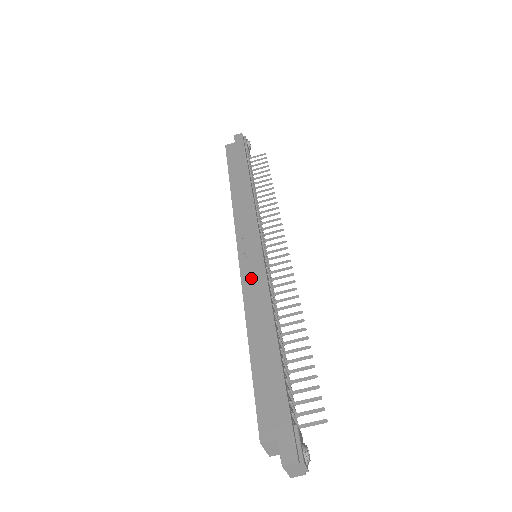
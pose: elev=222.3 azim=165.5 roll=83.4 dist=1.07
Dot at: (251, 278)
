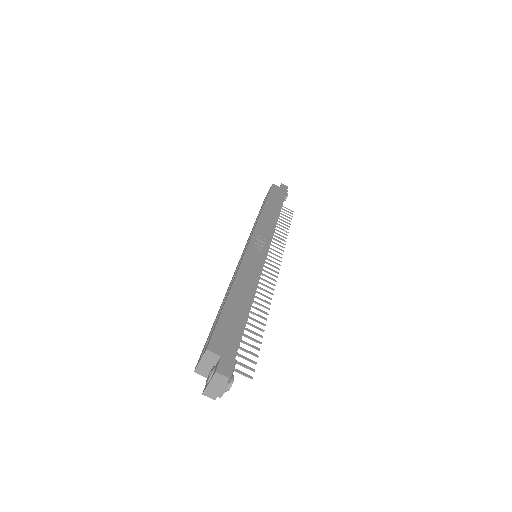
Dot at: (251, 261)
